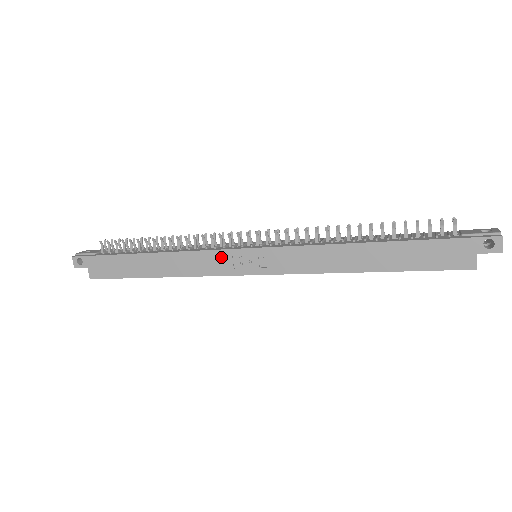
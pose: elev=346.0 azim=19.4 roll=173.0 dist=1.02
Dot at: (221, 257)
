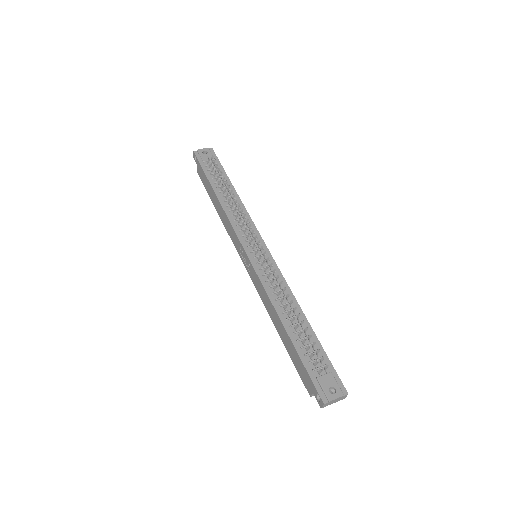
Dot at: (237, 240)
